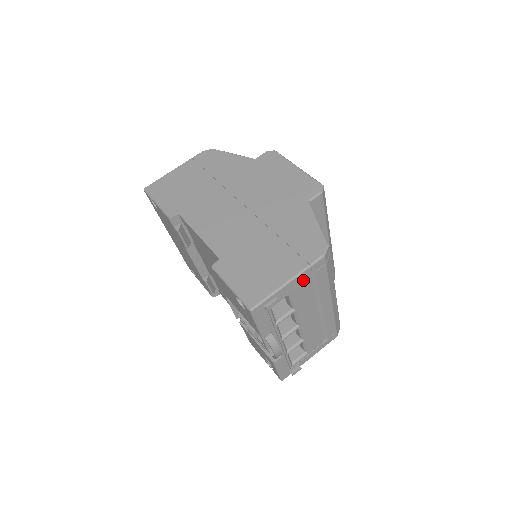
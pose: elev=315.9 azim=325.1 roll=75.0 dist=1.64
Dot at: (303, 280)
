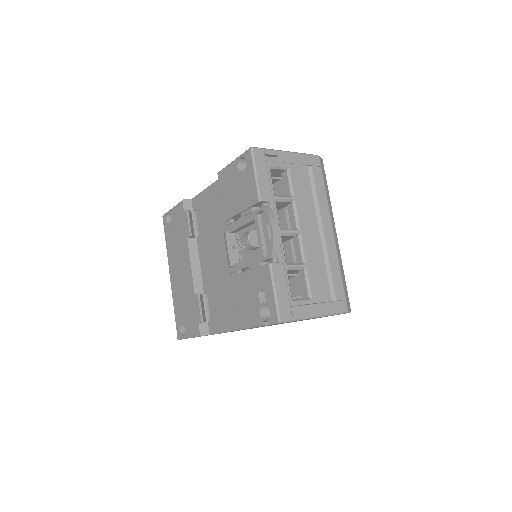
Dot at: (300, 164)
